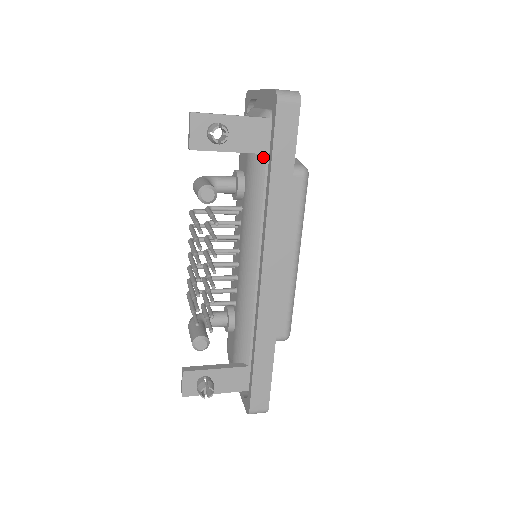
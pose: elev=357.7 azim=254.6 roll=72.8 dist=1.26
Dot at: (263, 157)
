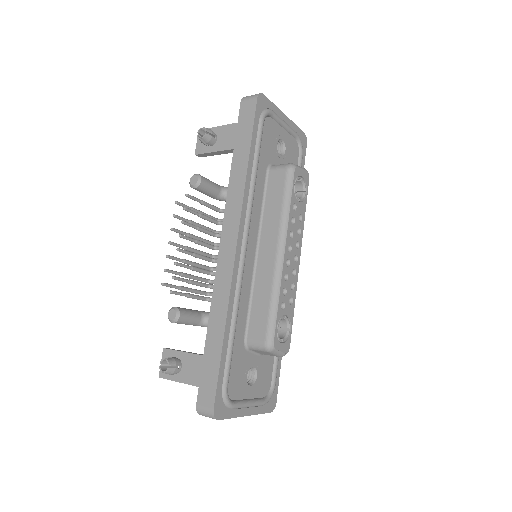
Dot at: occluded
